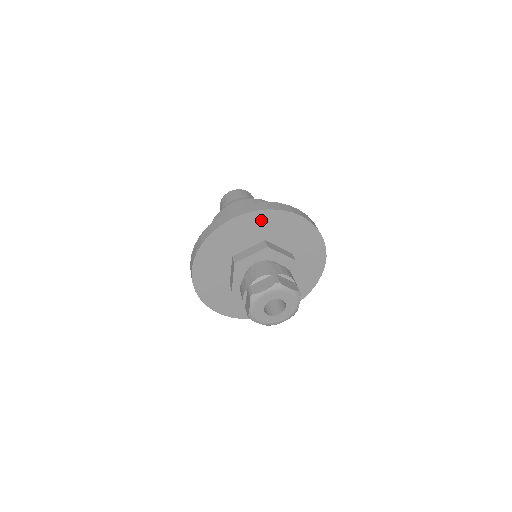
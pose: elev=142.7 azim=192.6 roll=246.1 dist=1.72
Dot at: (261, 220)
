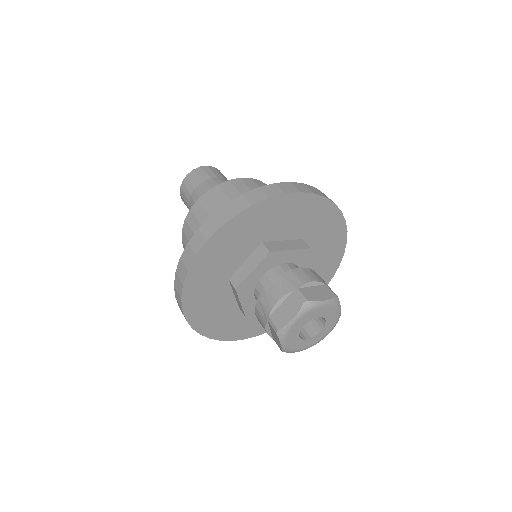
Dot at: (319, 212)
